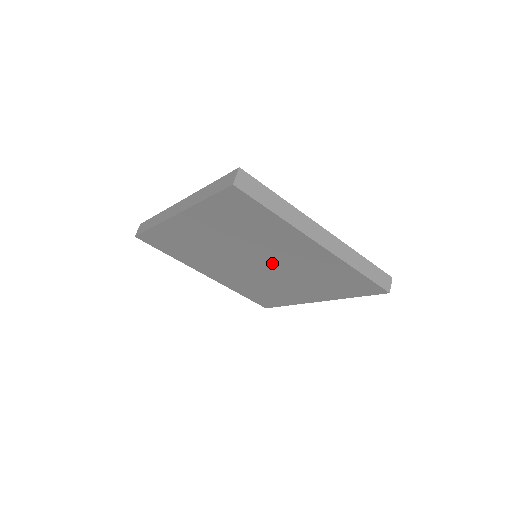
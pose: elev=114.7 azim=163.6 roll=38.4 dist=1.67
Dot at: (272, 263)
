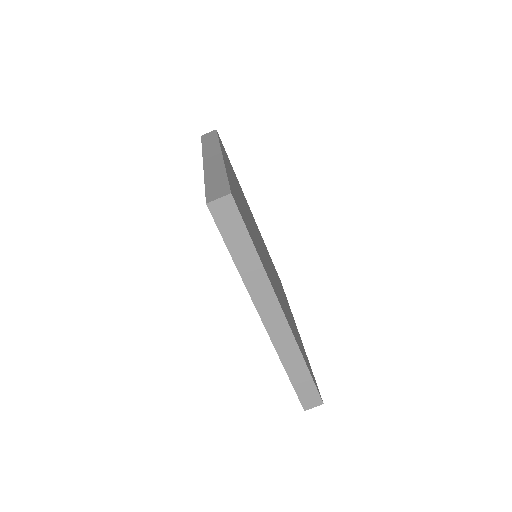
Dot at: occluded
